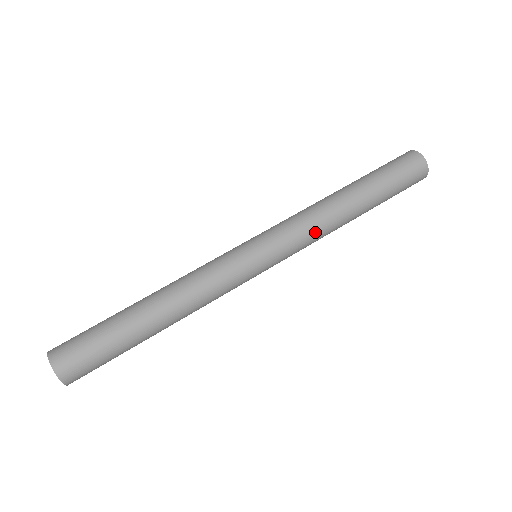
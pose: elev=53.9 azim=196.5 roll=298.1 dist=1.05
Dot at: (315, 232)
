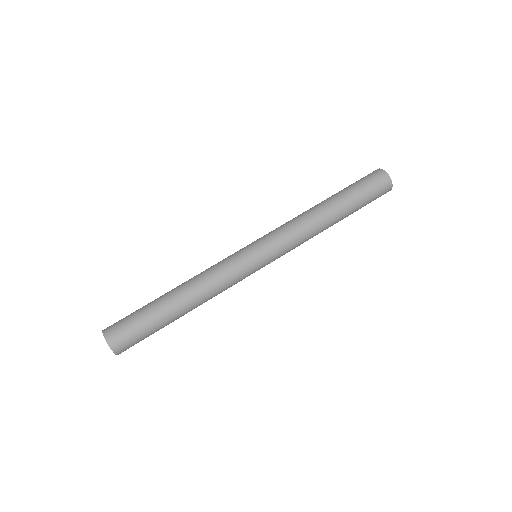
Dot at: (302, 237)
